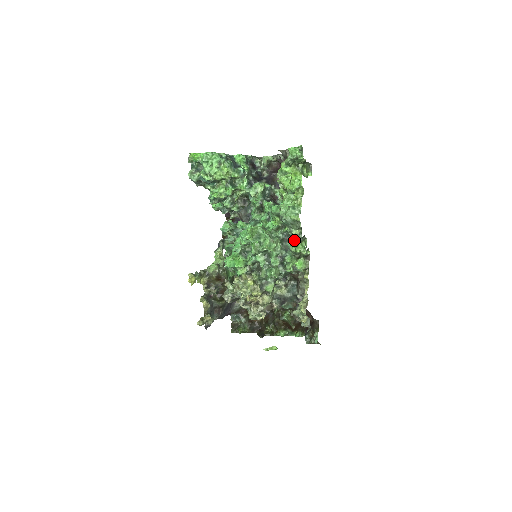
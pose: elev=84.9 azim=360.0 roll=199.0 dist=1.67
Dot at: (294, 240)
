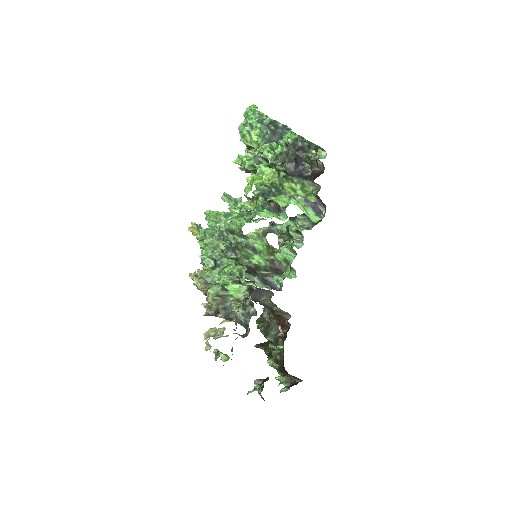
Dot at: (236, 257)
